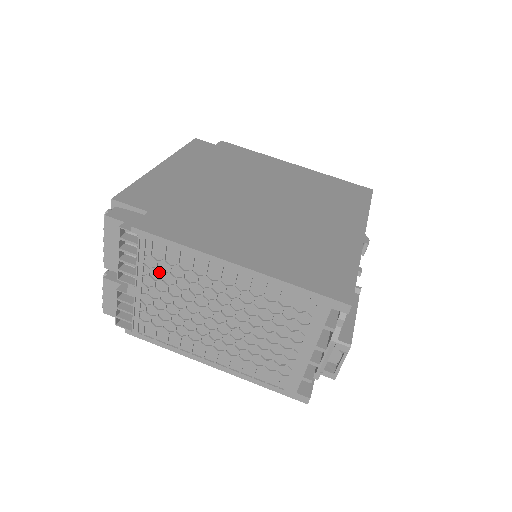
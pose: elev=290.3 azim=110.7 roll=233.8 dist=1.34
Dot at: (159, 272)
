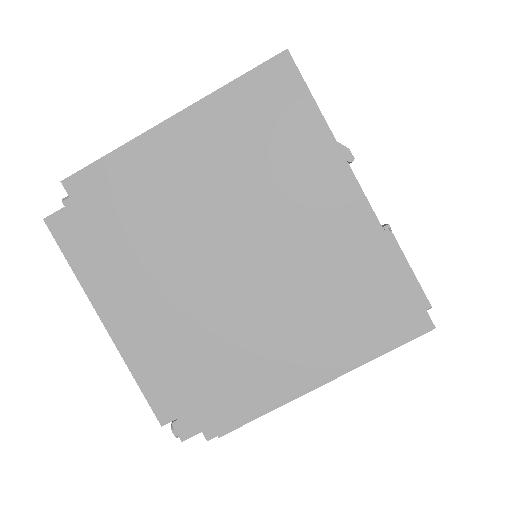
Dot at: occluded
